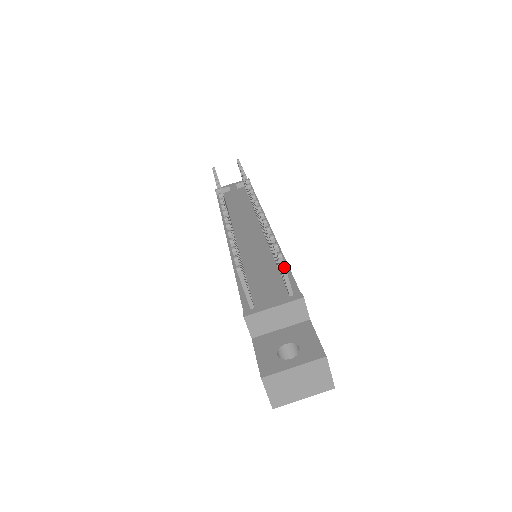
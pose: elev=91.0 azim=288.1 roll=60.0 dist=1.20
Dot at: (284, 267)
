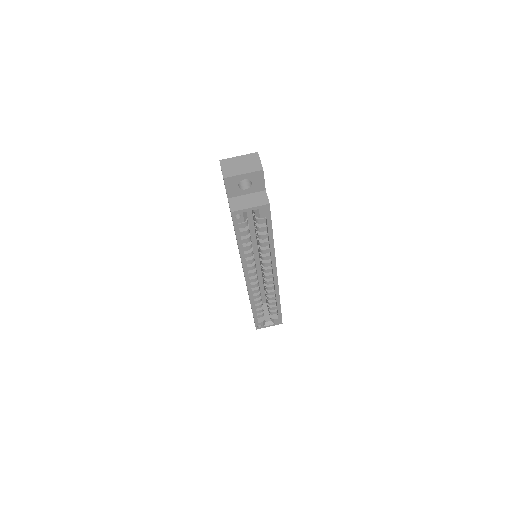
Dot at: occluded
